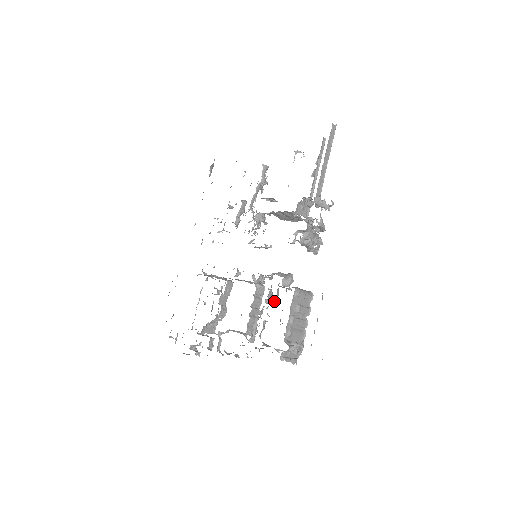
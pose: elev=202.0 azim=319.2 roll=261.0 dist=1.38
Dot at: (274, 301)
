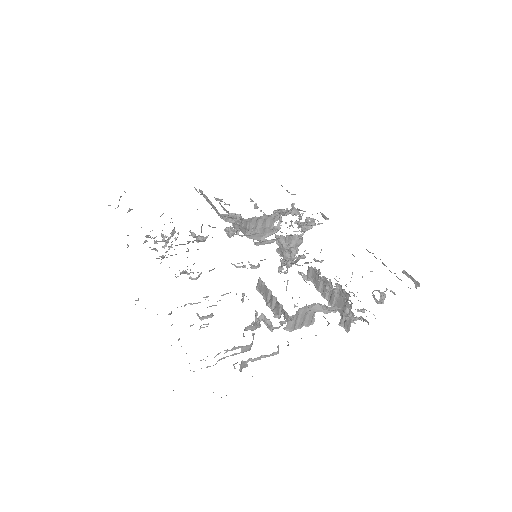
Dot at: (318, 277)
